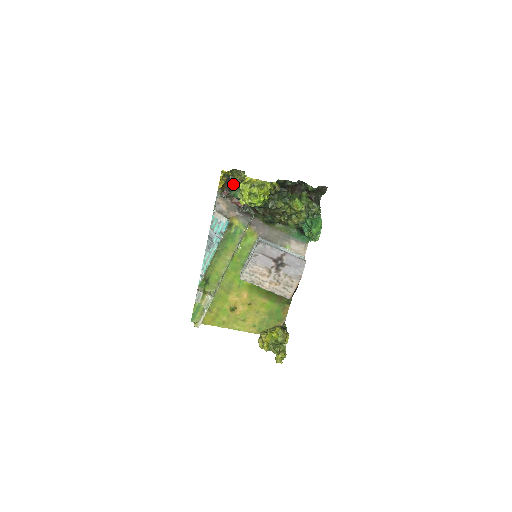
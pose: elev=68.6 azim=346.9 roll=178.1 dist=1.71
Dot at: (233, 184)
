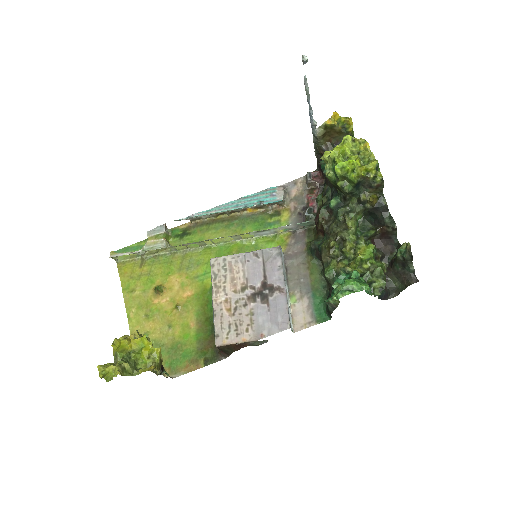
Dot at: occluded
